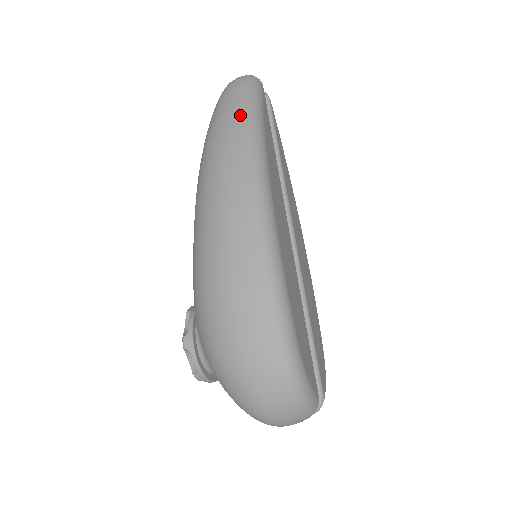
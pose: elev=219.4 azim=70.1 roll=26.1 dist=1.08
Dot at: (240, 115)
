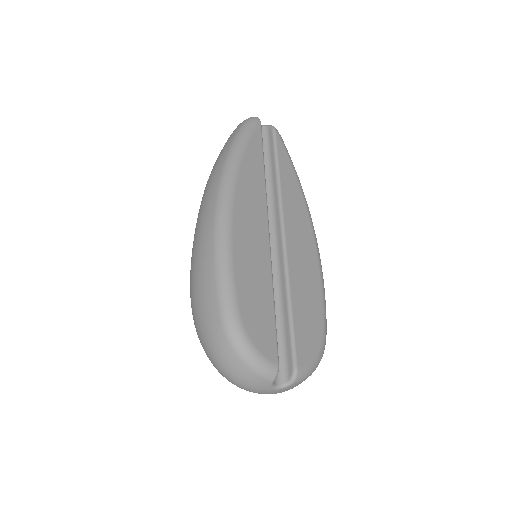
Dot at: (226, 149)
